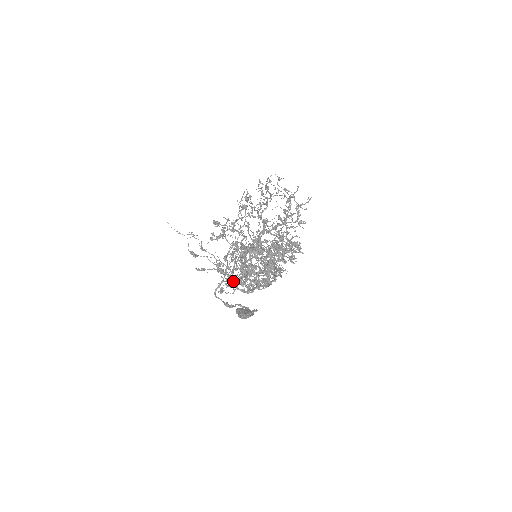
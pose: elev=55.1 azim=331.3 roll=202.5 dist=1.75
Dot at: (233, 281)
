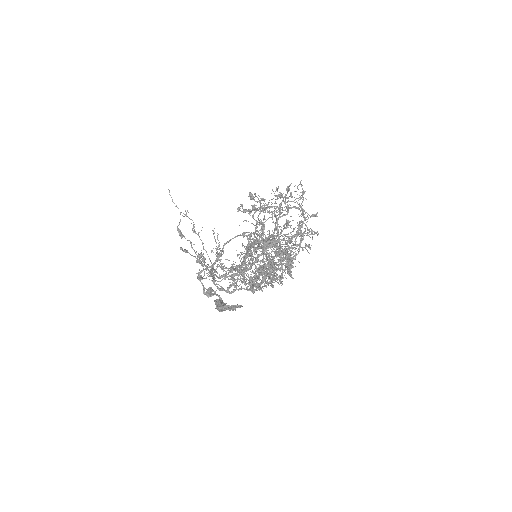
Dot at: (214, 275)
